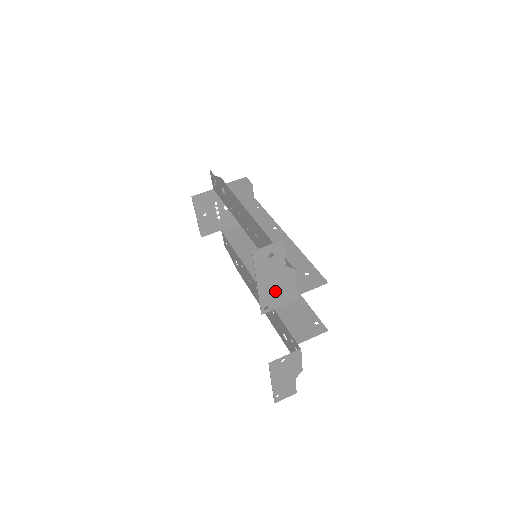
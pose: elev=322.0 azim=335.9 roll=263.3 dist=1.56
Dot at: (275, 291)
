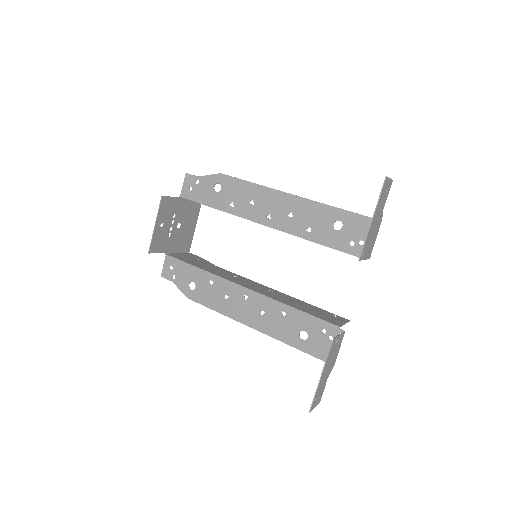
Dot at: (371, 236)
